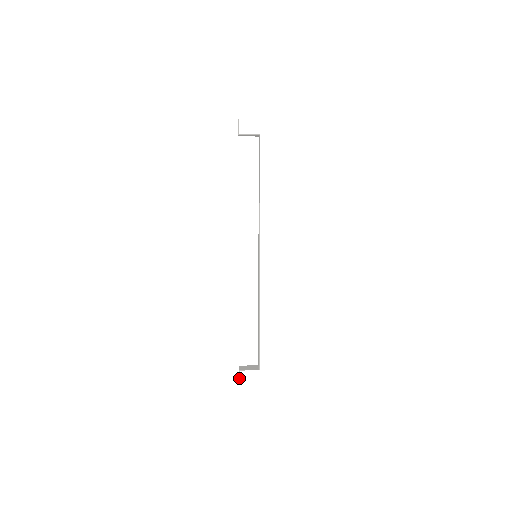
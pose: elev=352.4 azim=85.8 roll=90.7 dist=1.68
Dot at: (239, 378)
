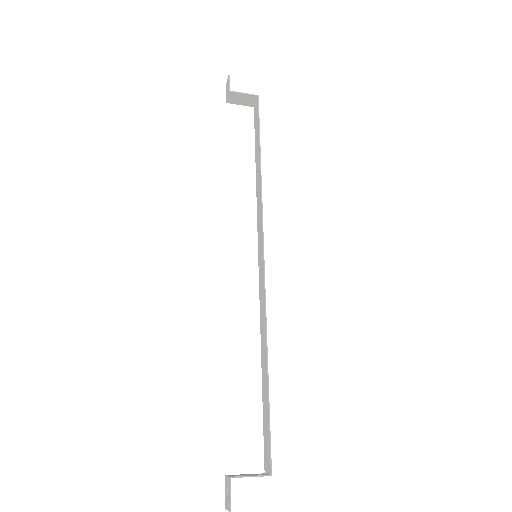
Dot at: (229, 497)
